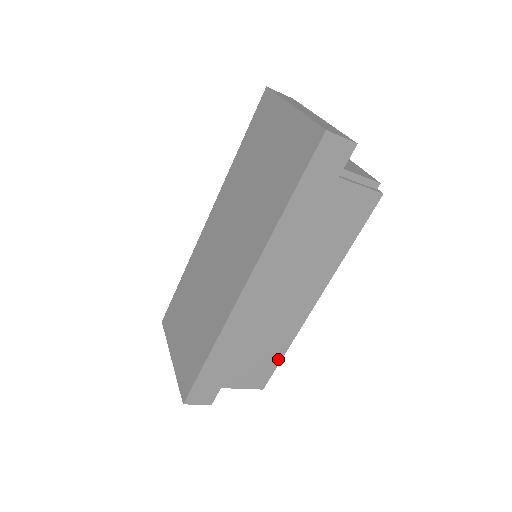
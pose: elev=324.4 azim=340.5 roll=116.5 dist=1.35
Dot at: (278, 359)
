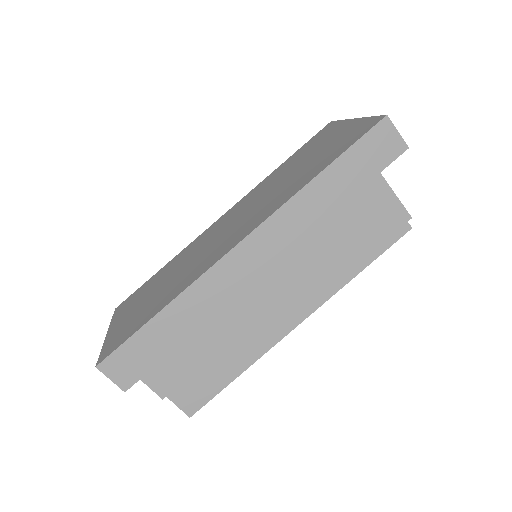
Dot at: (227, 380)
